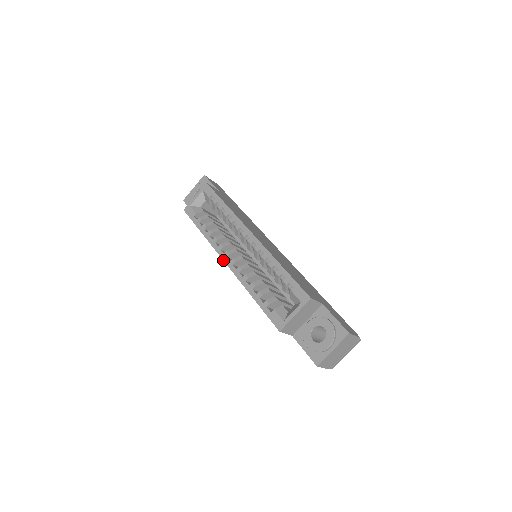
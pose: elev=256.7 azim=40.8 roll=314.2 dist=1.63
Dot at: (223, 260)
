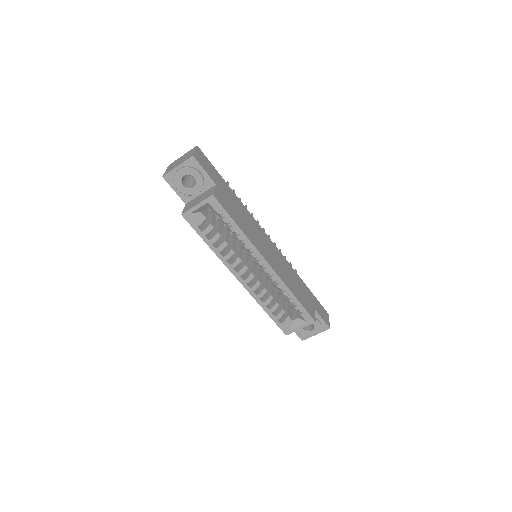
Dot at: (236, 278)
